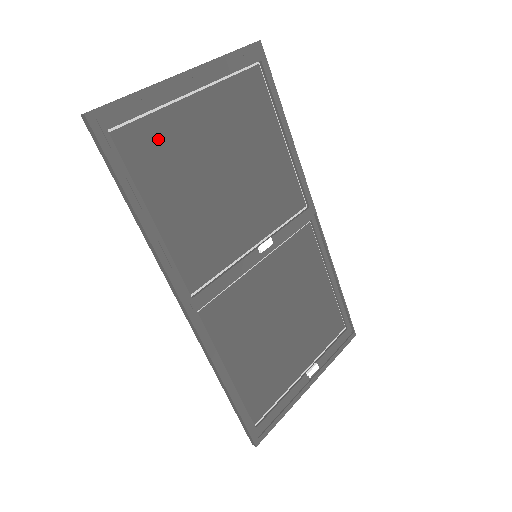
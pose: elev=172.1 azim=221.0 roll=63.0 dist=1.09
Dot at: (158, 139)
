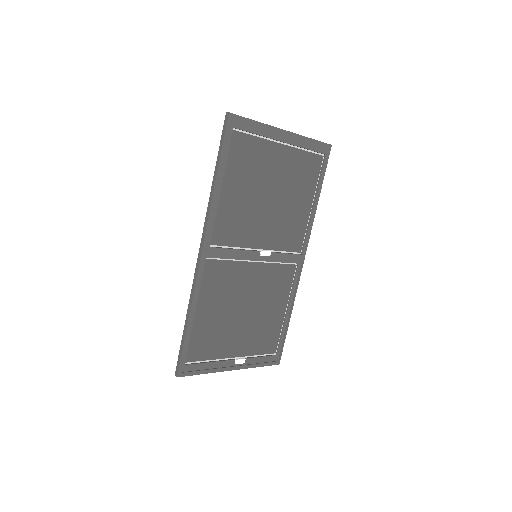
Dot at: (252, 151)
